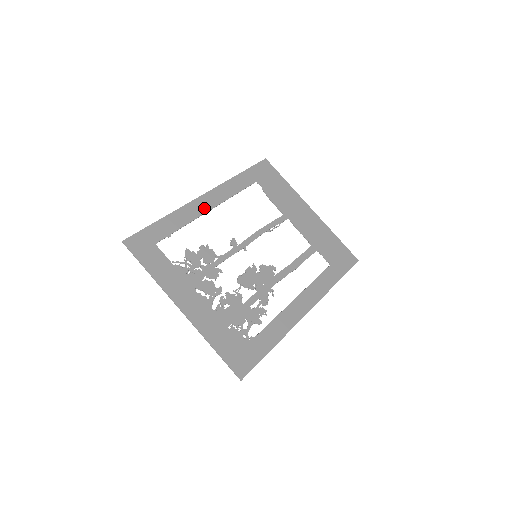
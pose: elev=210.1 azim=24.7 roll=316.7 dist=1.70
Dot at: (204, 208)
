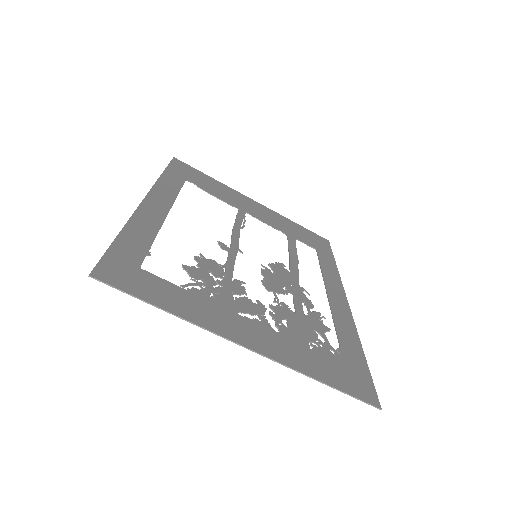
Dot at: (159, 213)
